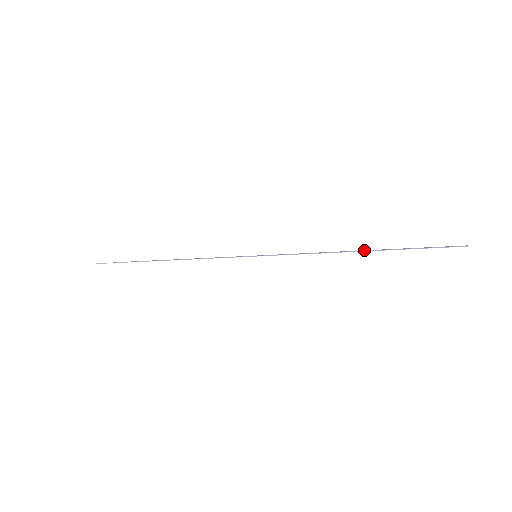
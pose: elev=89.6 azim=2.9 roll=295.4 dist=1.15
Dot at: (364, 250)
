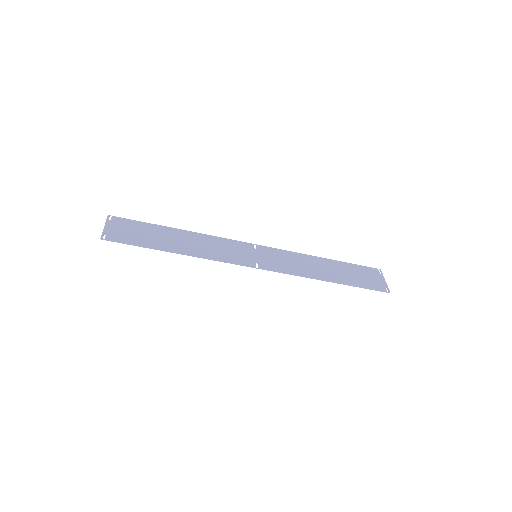
Dot at: (331, 269)
